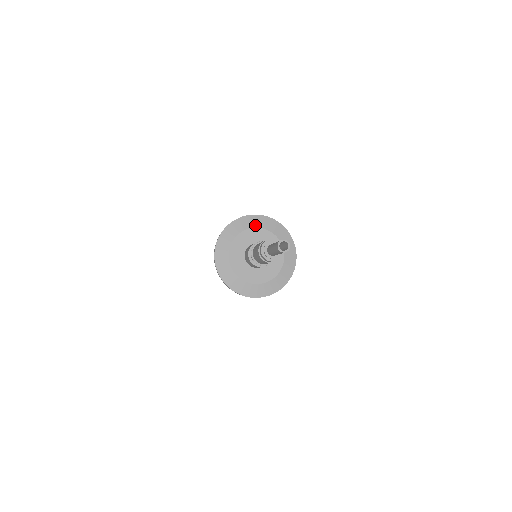
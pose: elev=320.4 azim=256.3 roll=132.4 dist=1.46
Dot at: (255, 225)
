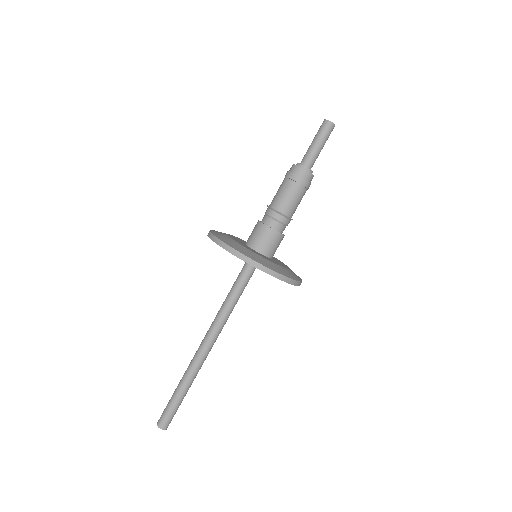
Dot at: occluded
